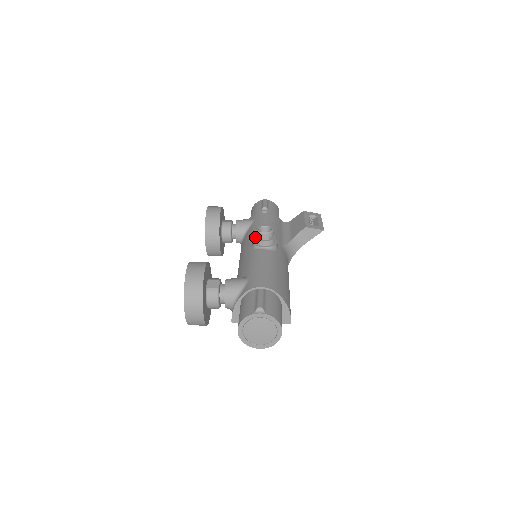
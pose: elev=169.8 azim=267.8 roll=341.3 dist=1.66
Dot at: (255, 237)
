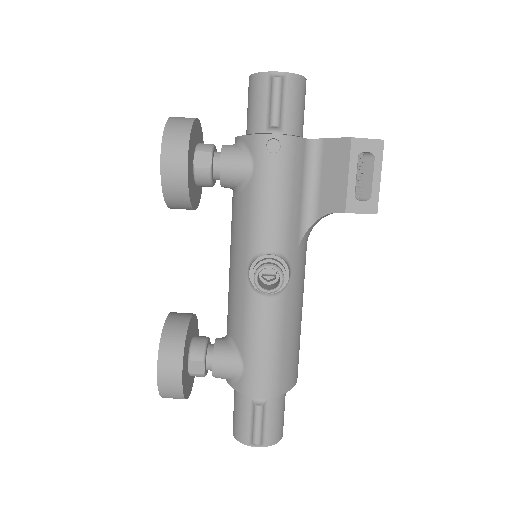
Dot at: (253, 280)
